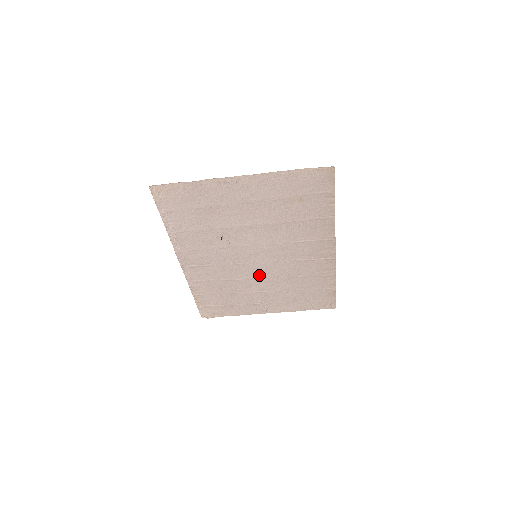
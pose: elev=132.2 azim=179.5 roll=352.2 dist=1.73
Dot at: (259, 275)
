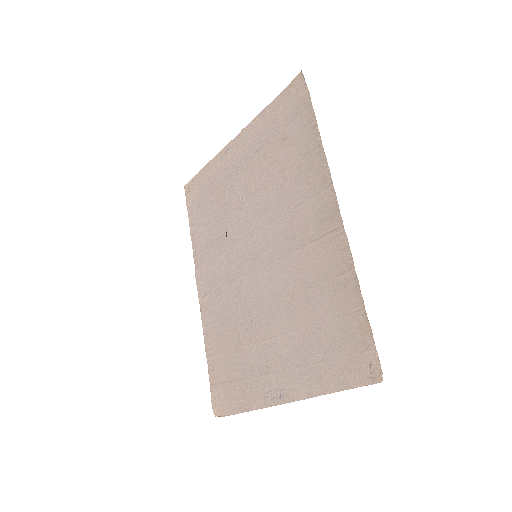
Dot at: (263, 298)
